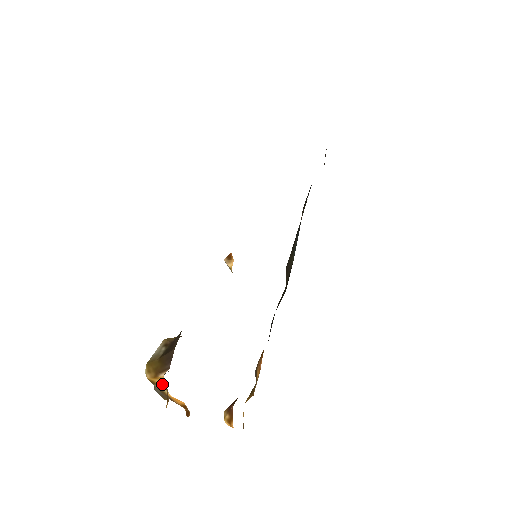
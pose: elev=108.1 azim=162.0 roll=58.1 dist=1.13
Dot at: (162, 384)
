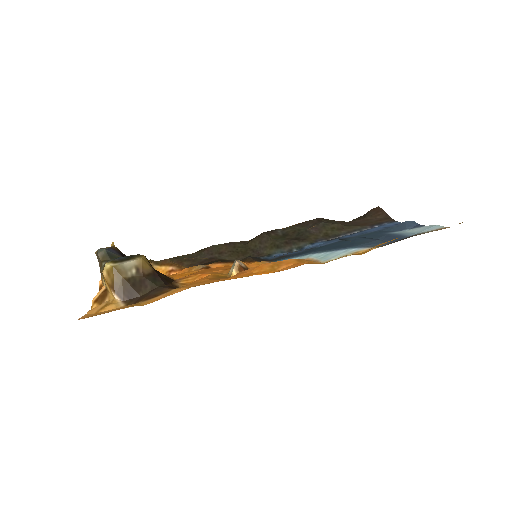
Dot at: (108, 288)
